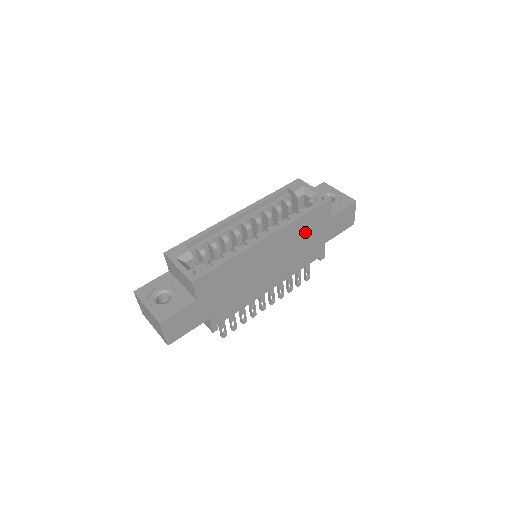
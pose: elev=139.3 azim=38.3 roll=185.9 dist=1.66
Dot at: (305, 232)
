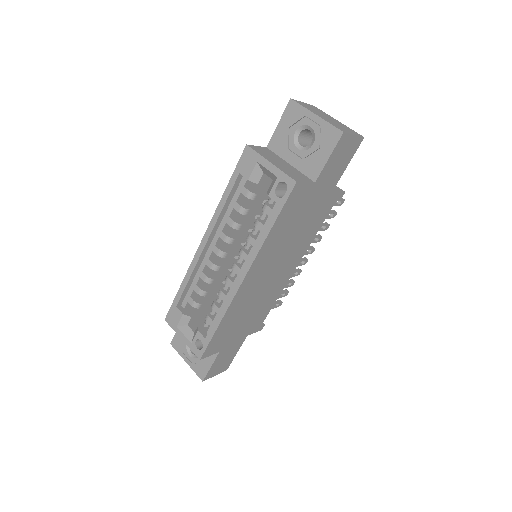
Dot at: (290, 226)
